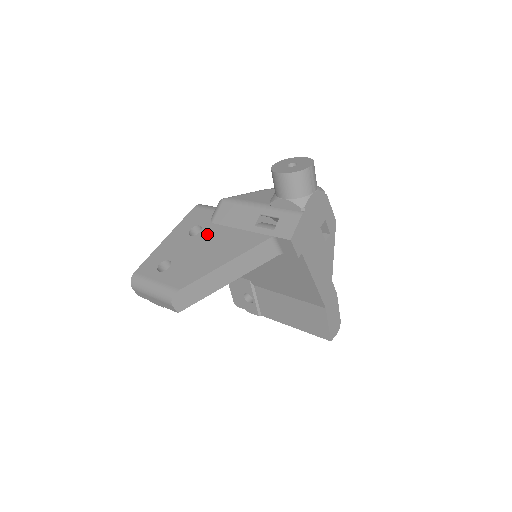
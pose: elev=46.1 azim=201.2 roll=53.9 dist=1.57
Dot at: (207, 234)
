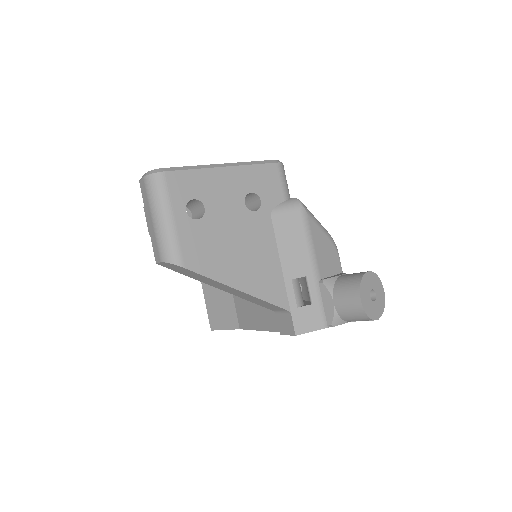
Dot at: (257, 225)
